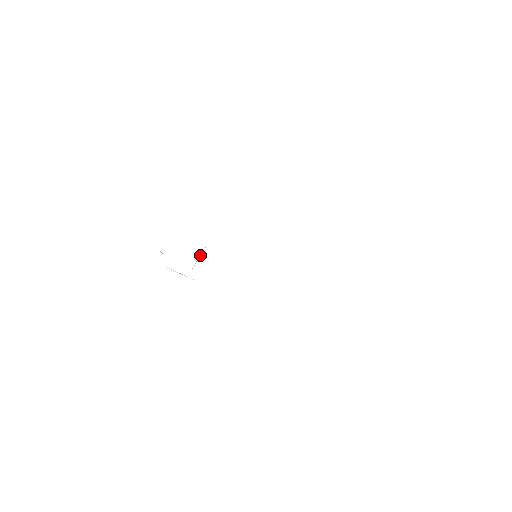
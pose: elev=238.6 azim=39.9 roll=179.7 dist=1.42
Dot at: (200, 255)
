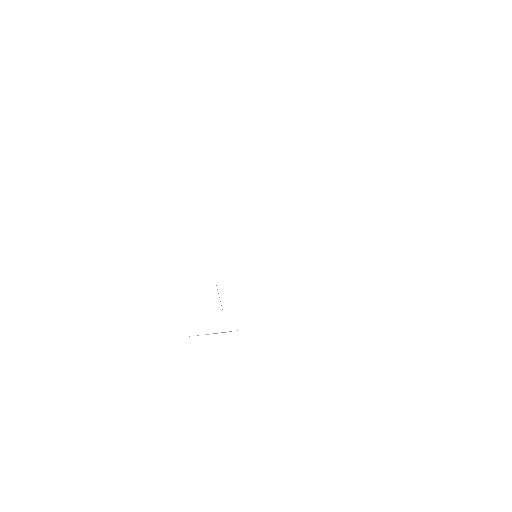
Dot at: occluded
